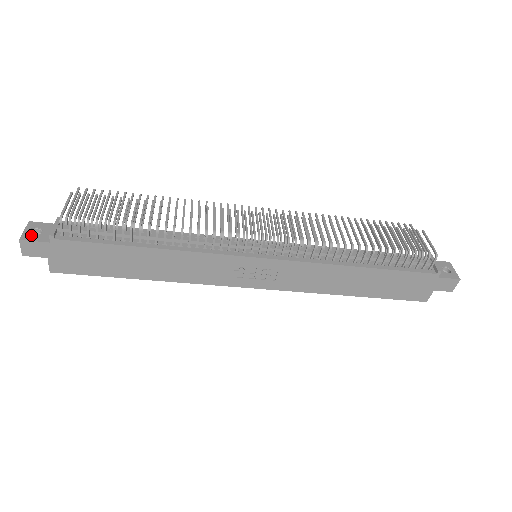
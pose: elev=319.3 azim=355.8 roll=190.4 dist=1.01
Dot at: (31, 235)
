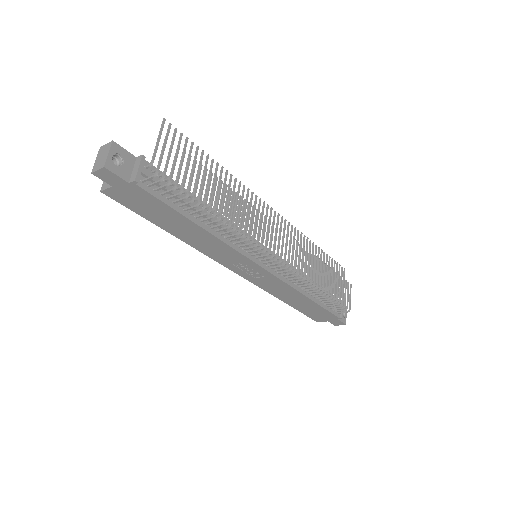
Dot at: (114, 164)
